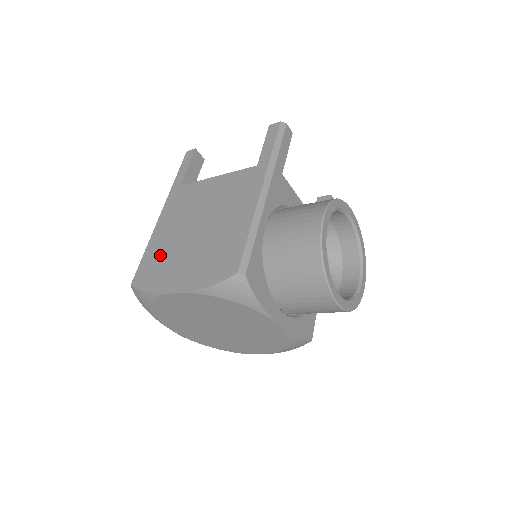
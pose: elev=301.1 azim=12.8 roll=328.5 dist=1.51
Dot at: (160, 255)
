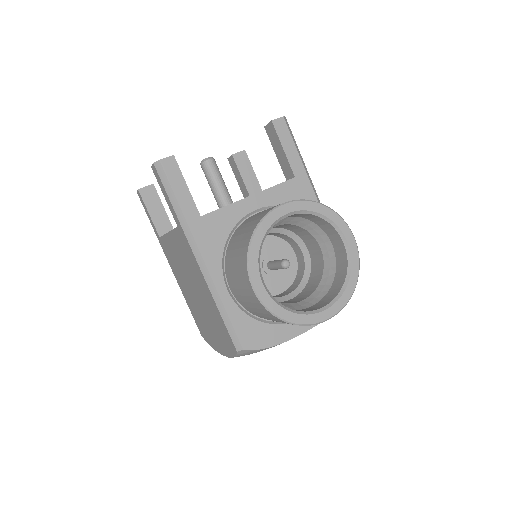
Dot at: (196, 314)
